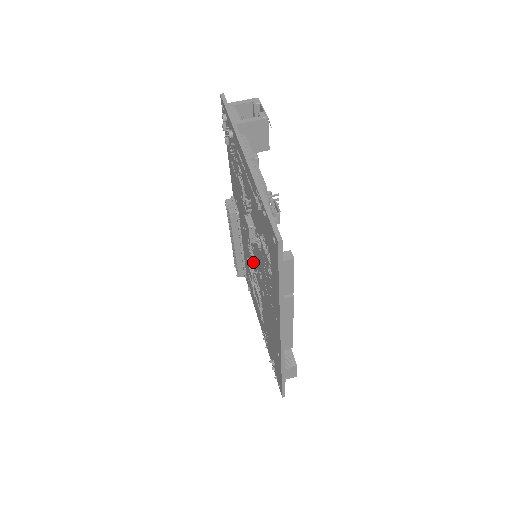
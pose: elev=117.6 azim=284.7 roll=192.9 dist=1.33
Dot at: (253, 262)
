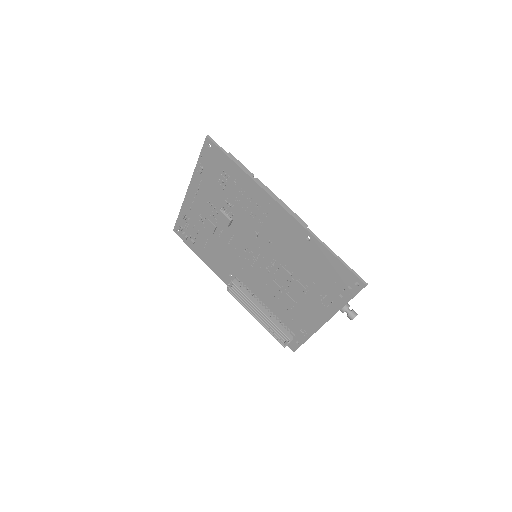
Dot at: (257, 257)
